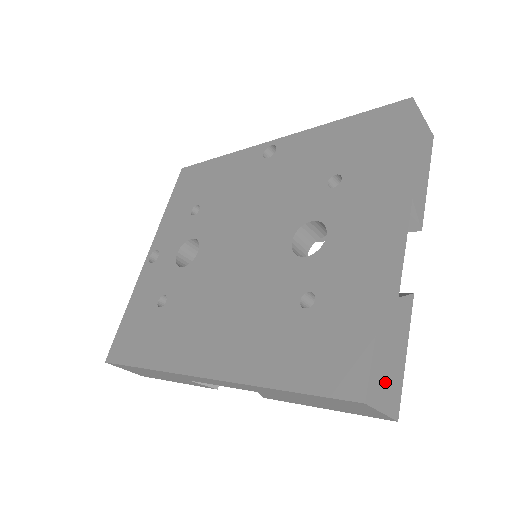
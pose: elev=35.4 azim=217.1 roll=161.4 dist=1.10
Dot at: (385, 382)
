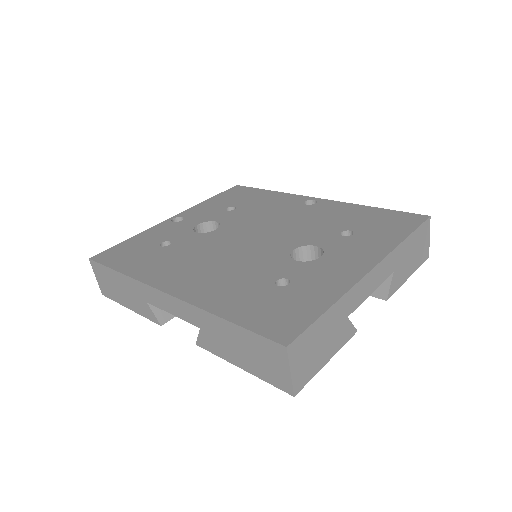
Dot at: (305, 356)
